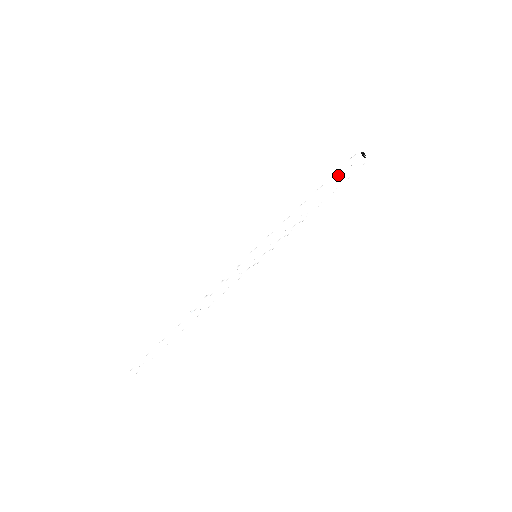
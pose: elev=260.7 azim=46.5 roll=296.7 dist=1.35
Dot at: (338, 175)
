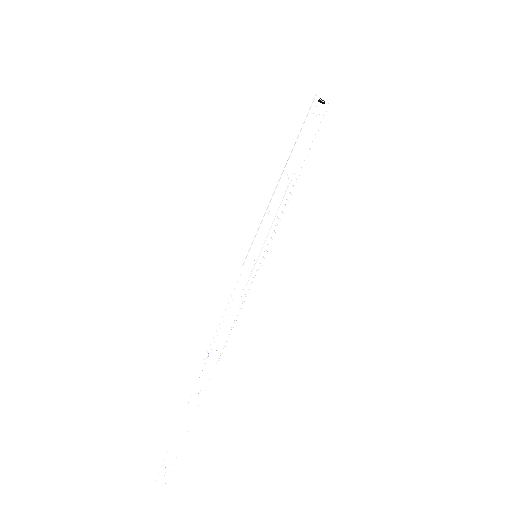
Dot at: (305, 132)
